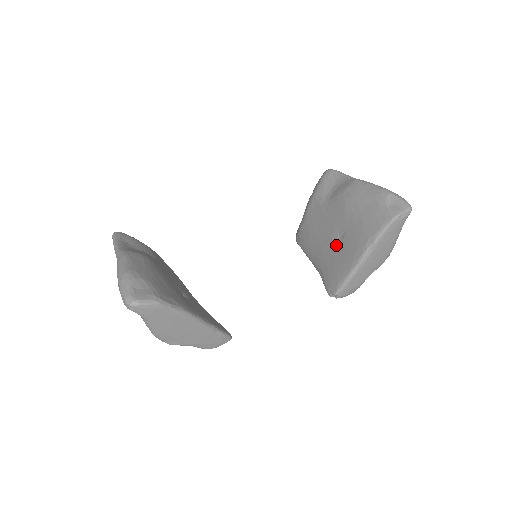
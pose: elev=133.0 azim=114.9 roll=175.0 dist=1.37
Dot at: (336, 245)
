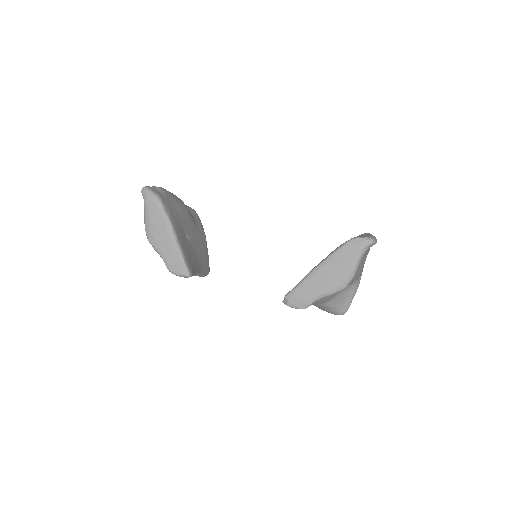
Dot at: occluded
